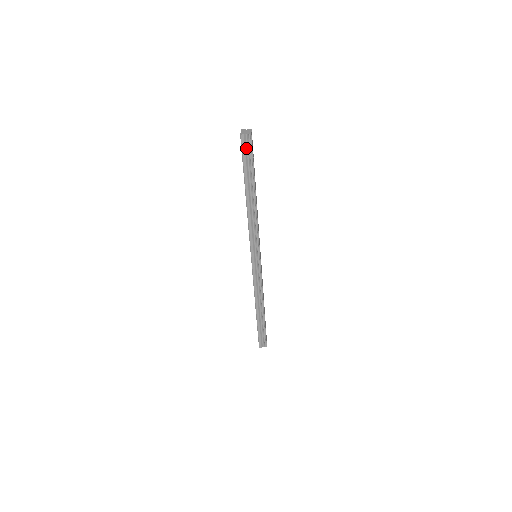
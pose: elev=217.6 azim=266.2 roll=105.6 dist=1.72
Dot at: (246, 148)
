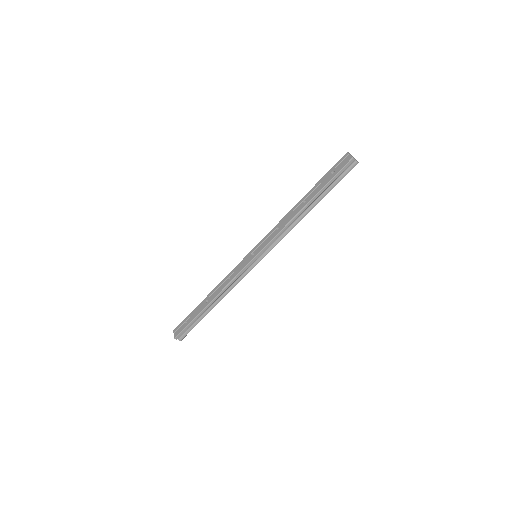
Dot at: (344, 170)
